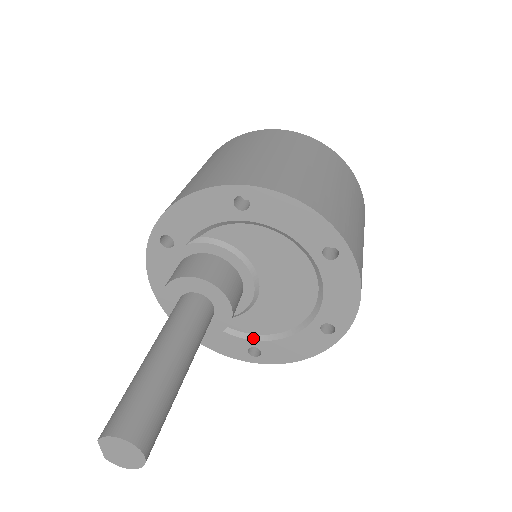
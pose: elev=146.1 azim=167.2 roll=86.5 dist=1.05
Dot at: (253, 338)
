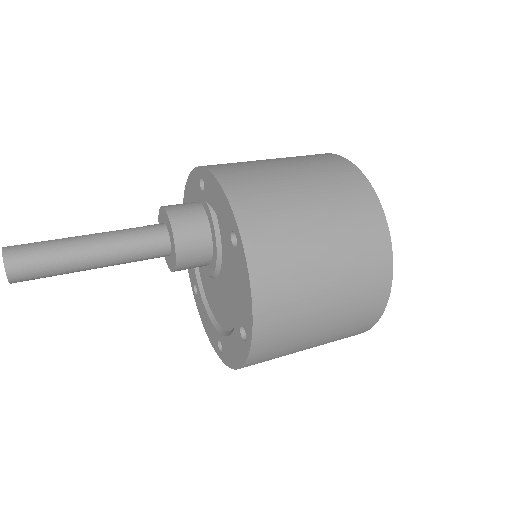
Dot at: (200, 285)
